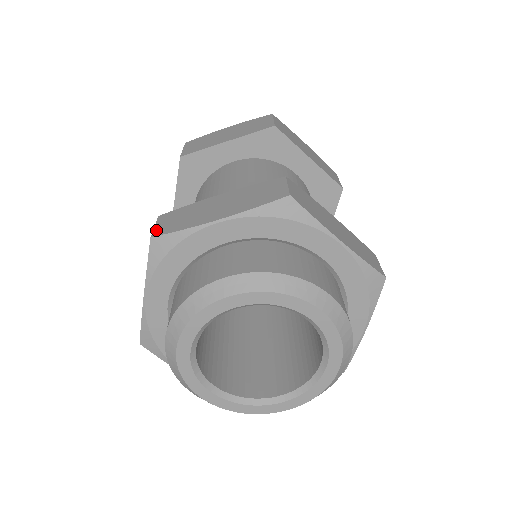
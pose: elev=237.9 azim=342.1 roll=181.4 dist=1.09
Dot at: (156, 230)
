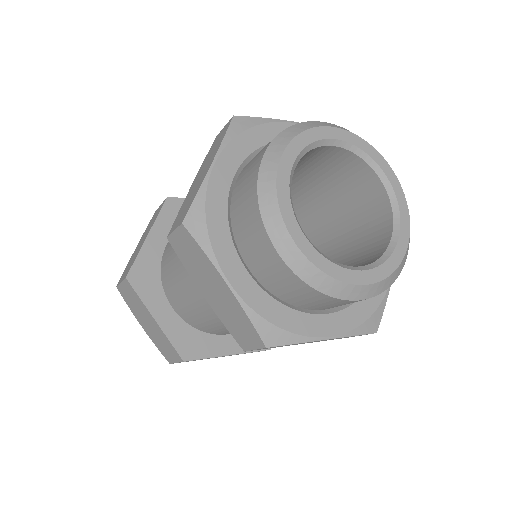
Dot at: (179, 224)
